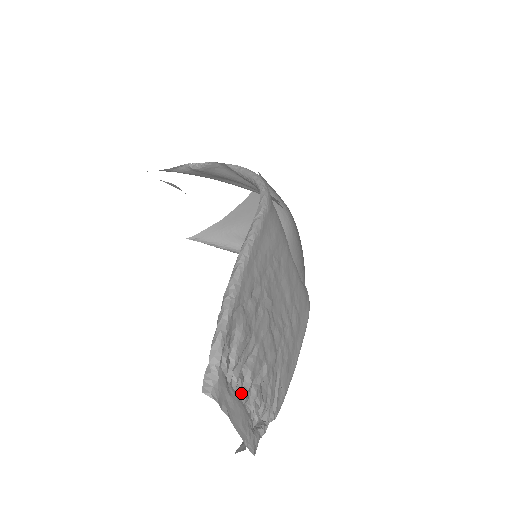
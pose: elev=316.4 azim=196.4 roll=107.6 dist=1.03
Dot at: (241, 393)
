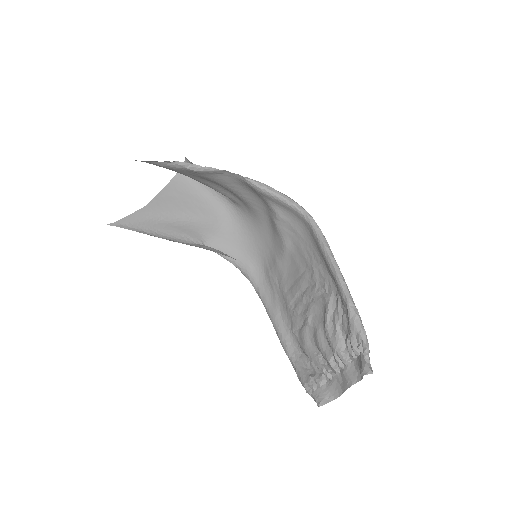
Dot at: (341, 366)
